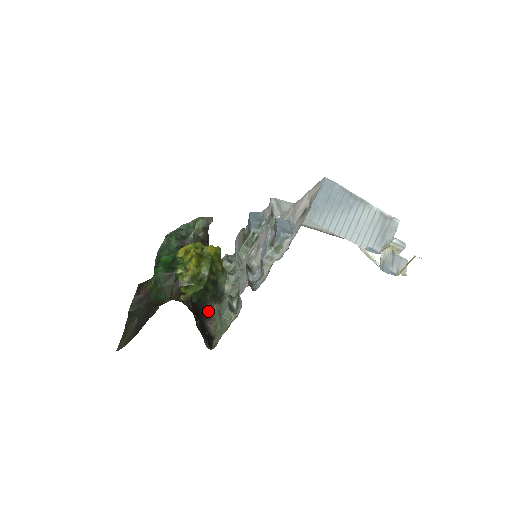
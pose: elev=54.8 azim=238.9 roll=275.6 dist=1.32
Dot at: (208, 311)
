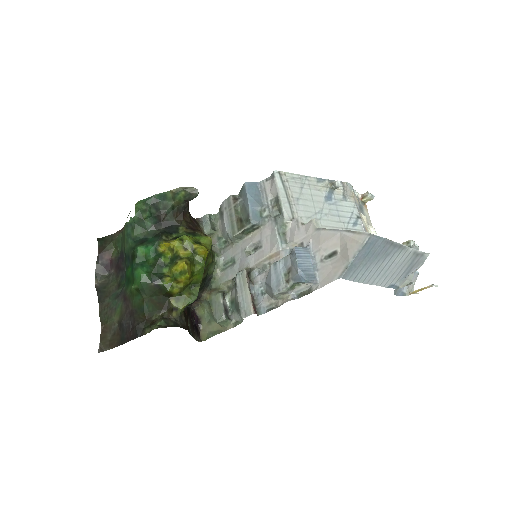
Dot at: (195, 300)
